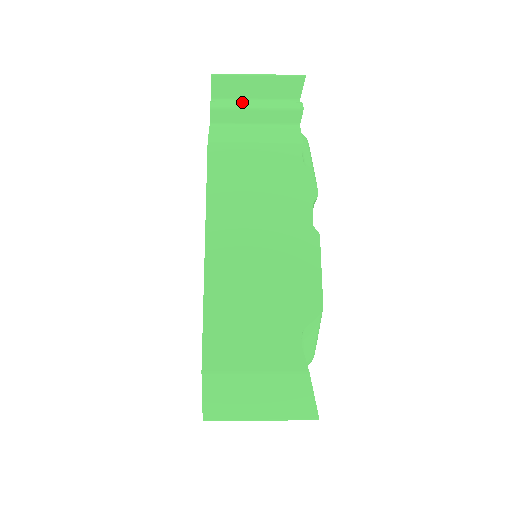
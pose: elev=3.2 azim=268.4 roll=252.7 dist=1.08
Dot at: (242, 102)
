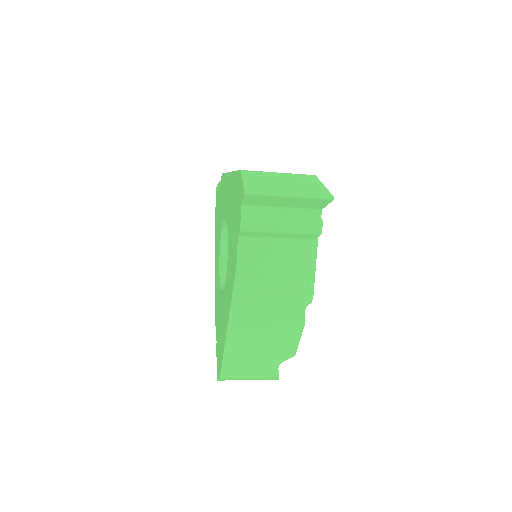
Dot at: occluded
